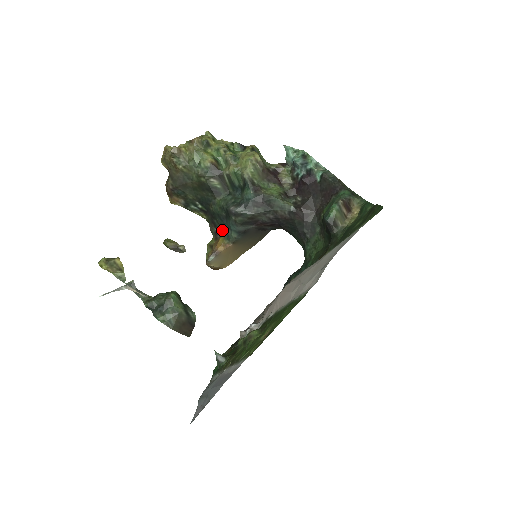
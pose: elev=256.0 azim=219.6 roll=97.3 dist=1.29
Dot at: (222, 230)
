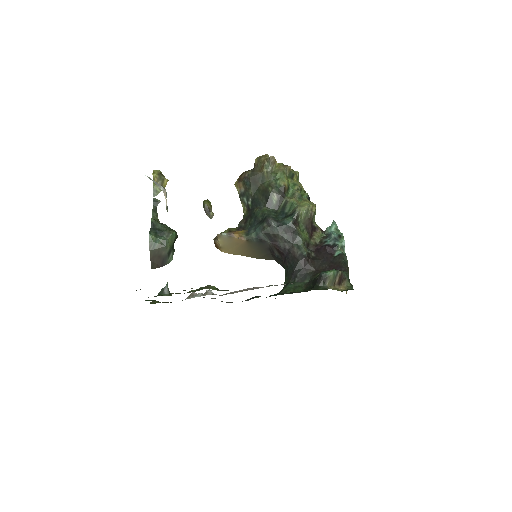
Dot at: (248, 228)
